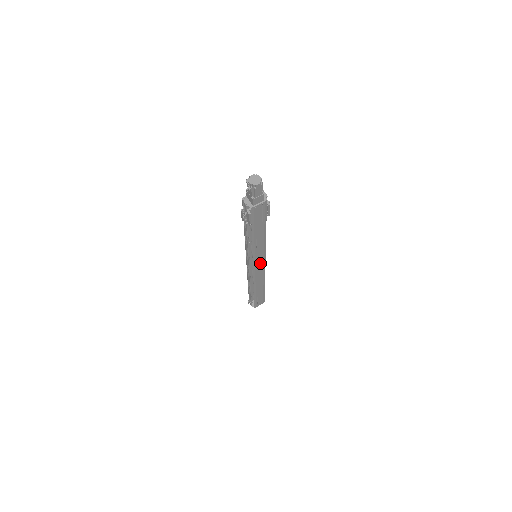
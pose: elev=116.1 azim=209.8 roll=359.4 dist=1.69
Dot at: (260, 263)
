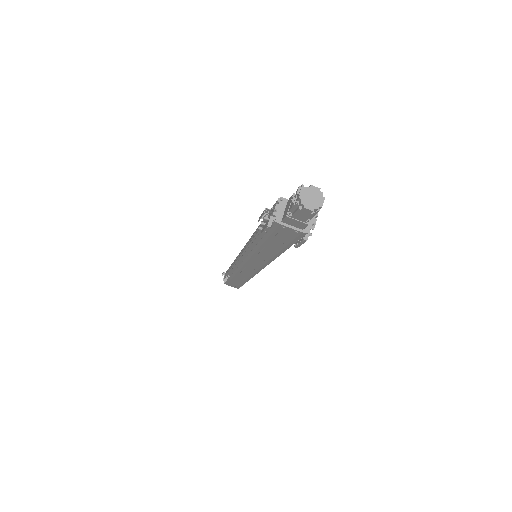
Dot at: (253, 267)
